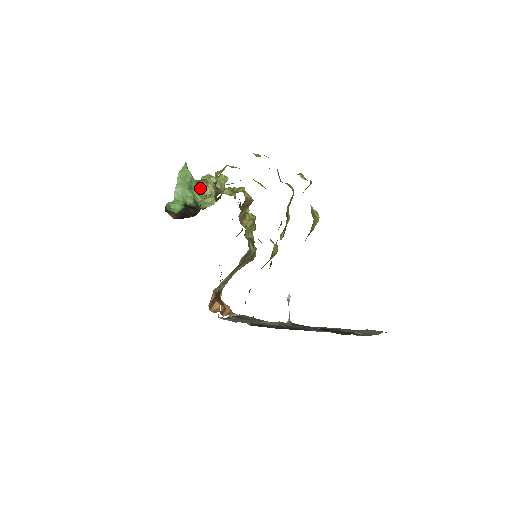
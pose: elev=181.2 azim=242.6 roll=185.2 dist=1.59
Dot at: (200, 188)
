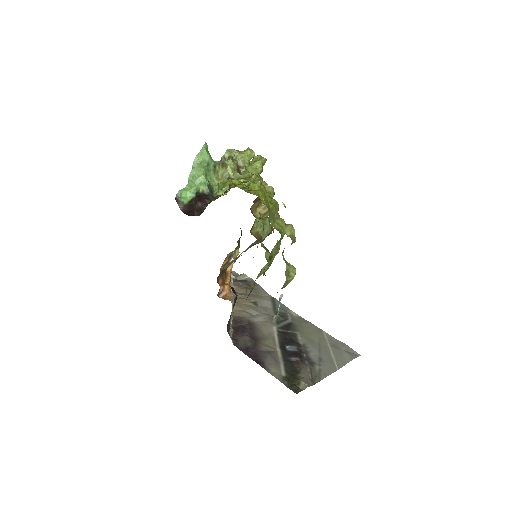
Dot at: (218, 170)
